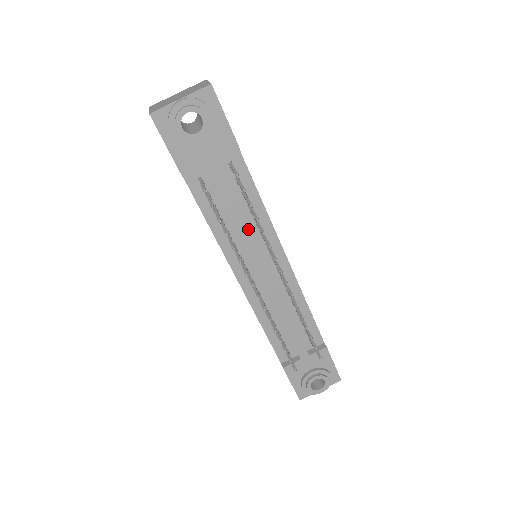
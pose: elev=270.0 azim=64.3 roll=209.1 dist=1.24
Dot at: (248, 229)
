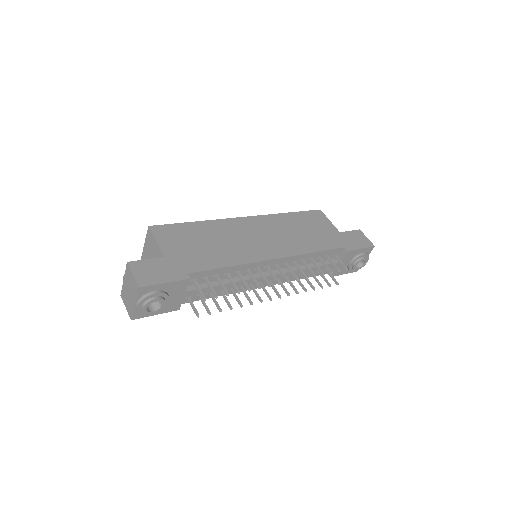
Dot at: (238, 282)
